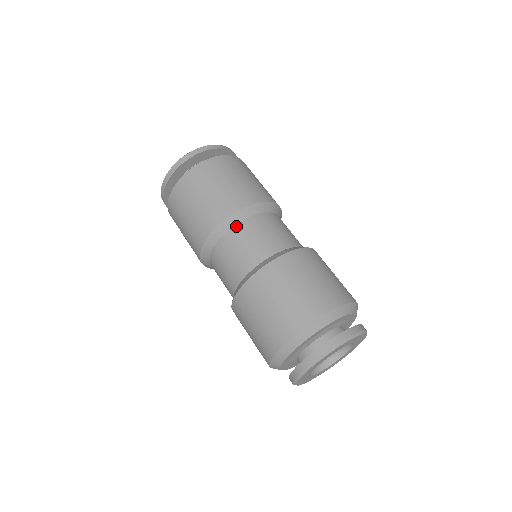
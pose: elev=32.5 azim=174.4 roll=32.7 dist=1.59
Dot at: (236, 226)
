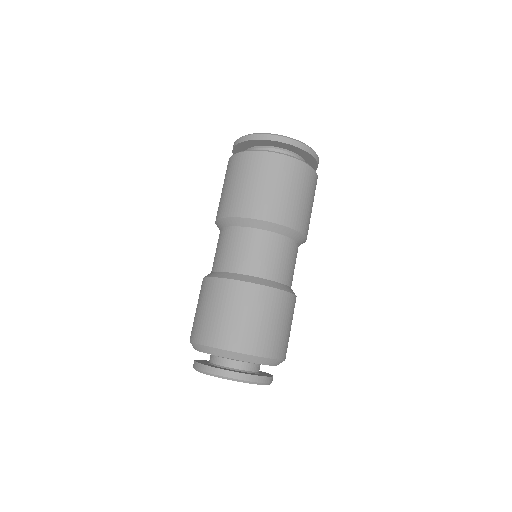
Dot at: (238, 228)
